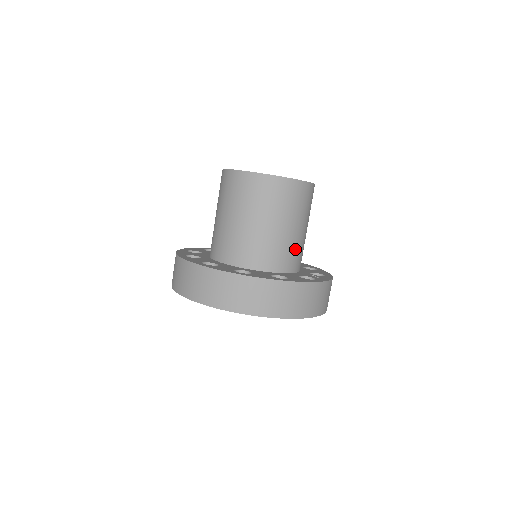
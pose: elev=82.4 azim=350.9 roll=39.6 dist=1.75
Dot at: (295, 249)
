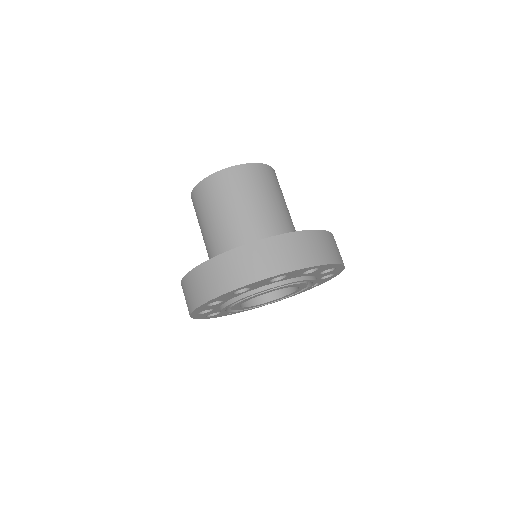
Dot at: (291, 224)
